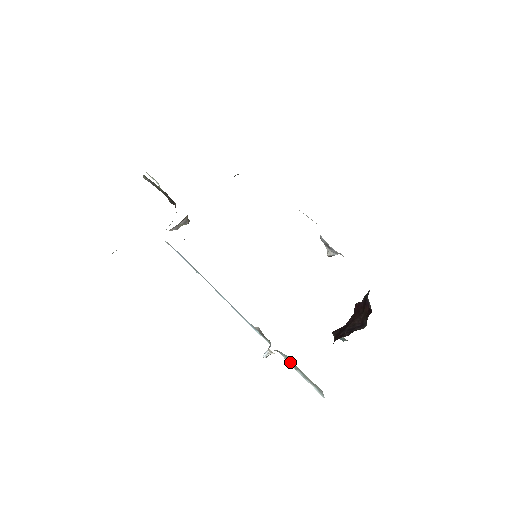
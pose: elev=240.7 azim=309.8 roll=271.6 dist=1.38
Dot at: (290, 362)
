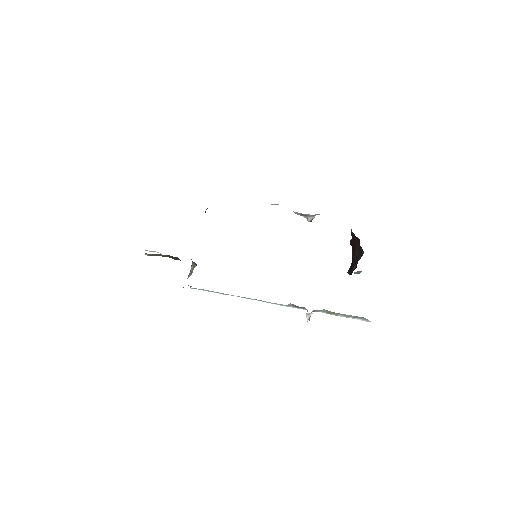
Dot at: (329, 313)
